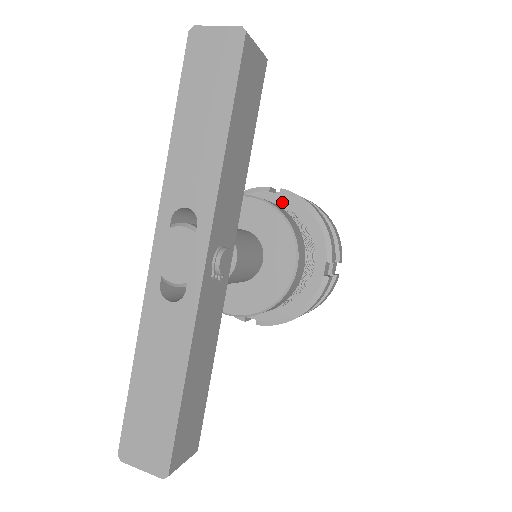
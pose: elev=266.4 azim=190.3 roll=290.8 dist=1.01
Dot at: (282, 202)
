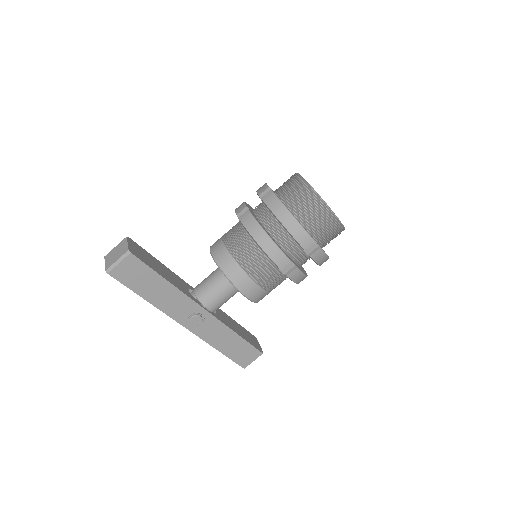
Dot at: occluded
